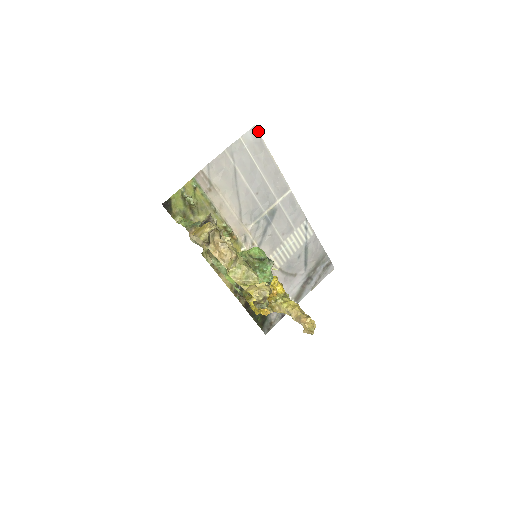
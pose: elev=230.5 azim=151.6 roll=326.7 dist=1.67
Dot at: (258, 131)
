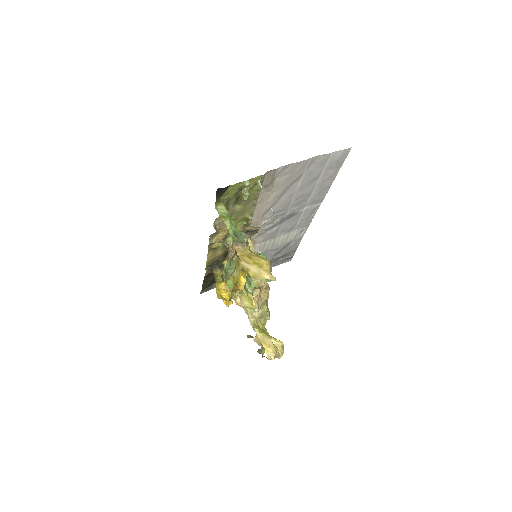
Dot at: occluded
